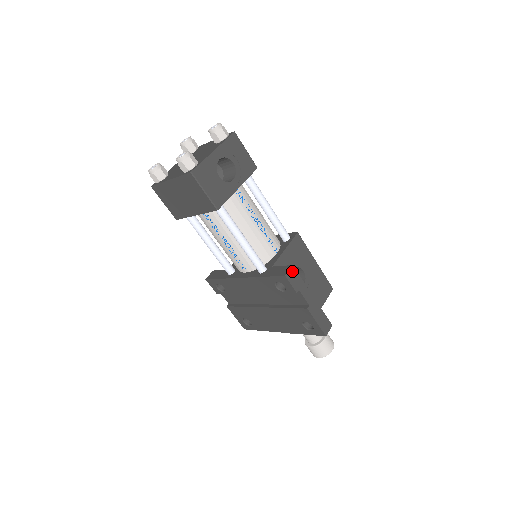
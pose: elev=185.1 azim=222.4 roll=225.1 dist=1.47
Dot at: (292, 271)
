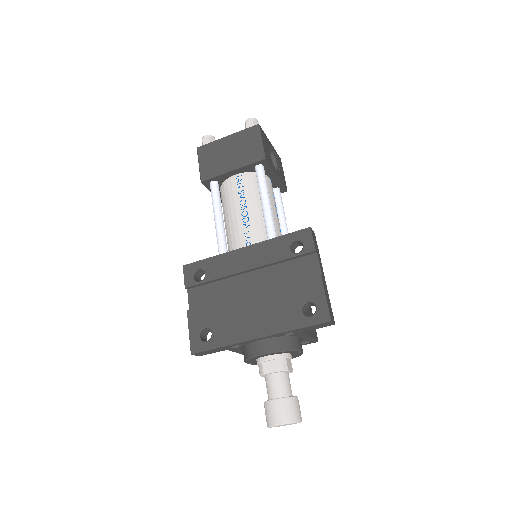
Dot at: (314, 235)
